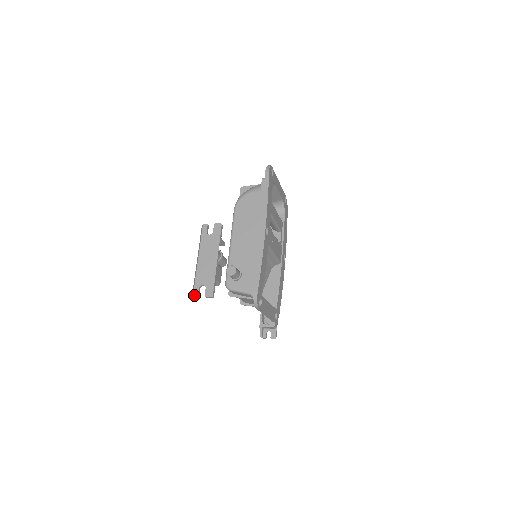
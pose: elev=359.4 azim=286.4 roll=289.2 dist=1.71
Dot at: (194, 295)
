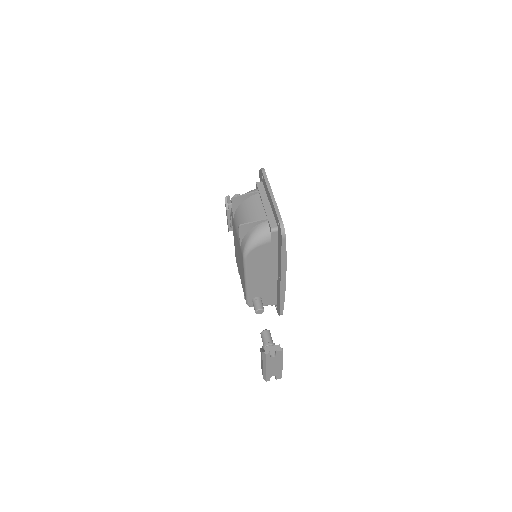
Dot at: occluded
